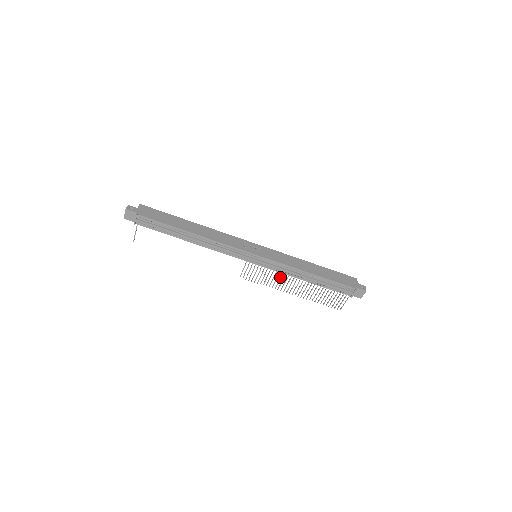
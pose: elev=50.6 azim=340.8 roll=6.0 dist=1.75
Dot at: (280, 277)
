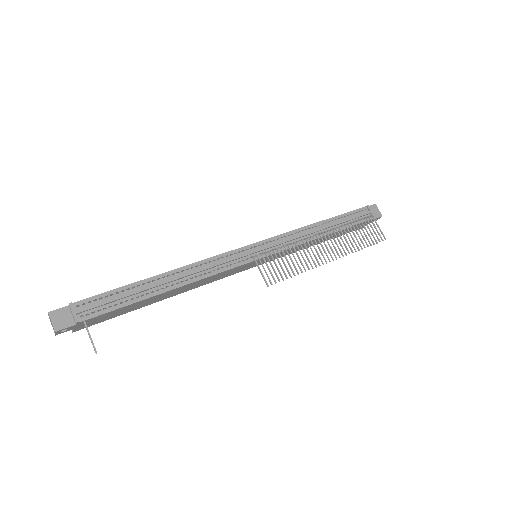
Dot at: (301, 247)
